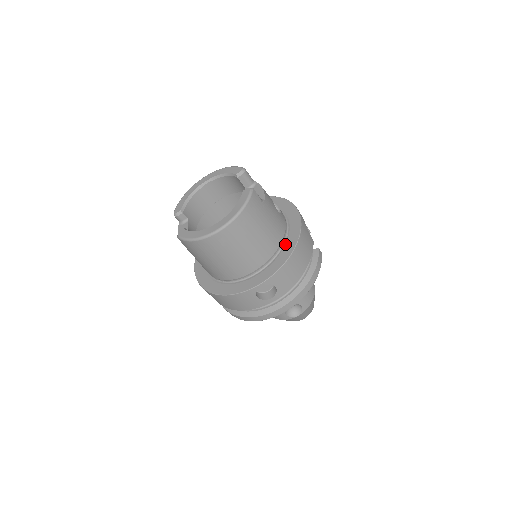
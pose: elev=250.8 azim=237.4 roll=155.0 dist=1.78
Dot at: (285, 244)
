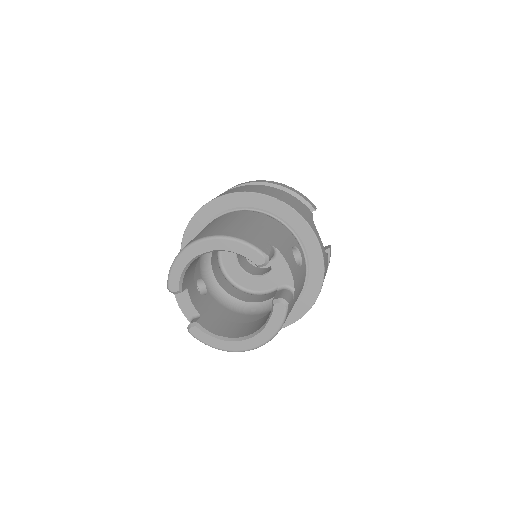
Dot at: (305, 290)
